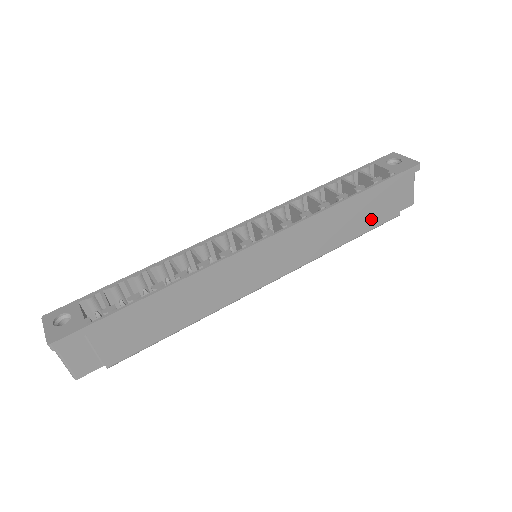
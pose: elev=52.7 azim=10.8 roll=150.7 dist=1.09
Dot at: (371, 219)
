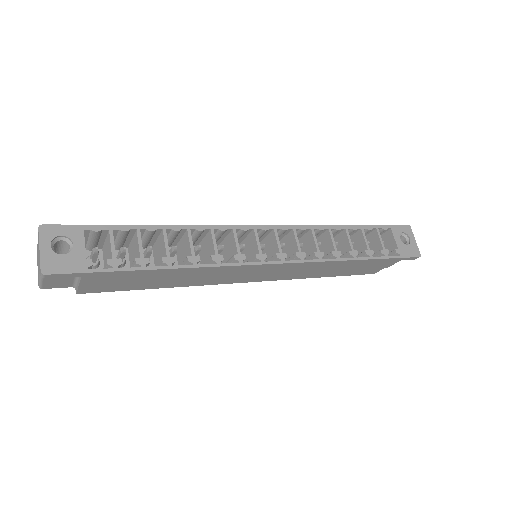
Dot at: (355, 271)
